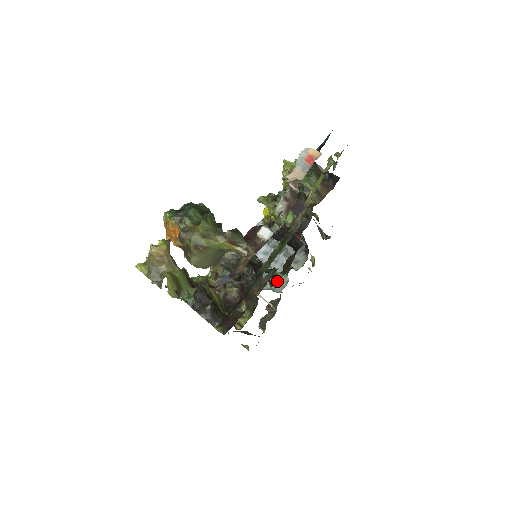
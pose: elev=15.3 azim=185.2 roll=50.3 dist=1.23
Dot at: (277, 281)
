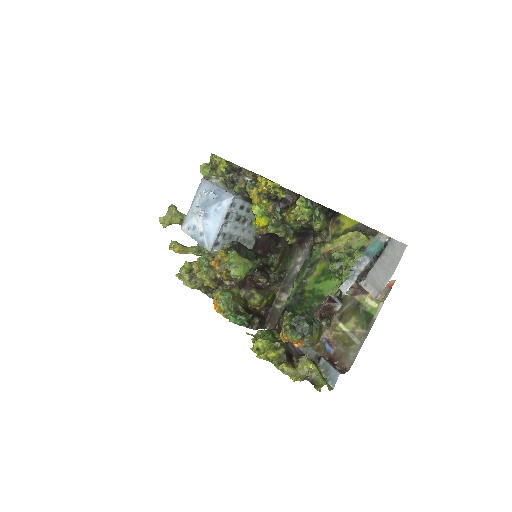
Dot at: (275, 268)
